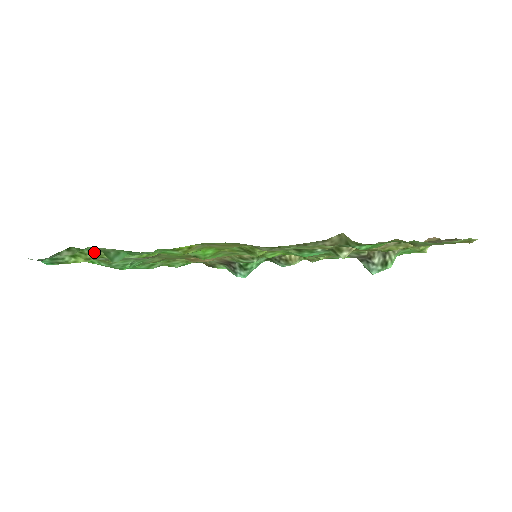
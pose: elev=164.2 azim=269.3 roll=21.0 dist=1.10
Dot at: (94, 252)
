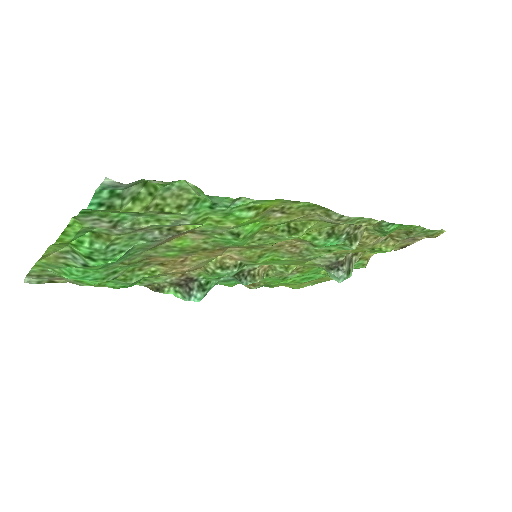
Dot at: (165, 197)
